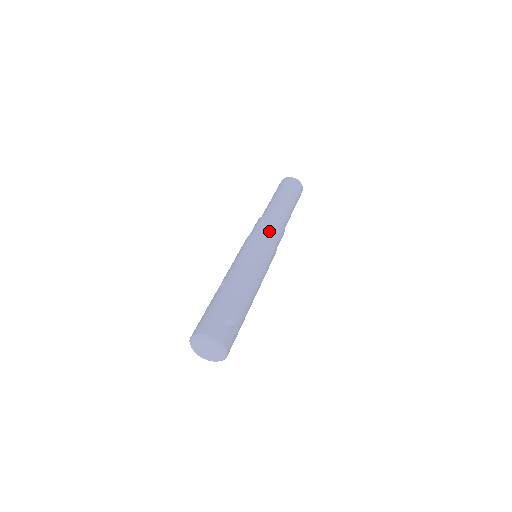
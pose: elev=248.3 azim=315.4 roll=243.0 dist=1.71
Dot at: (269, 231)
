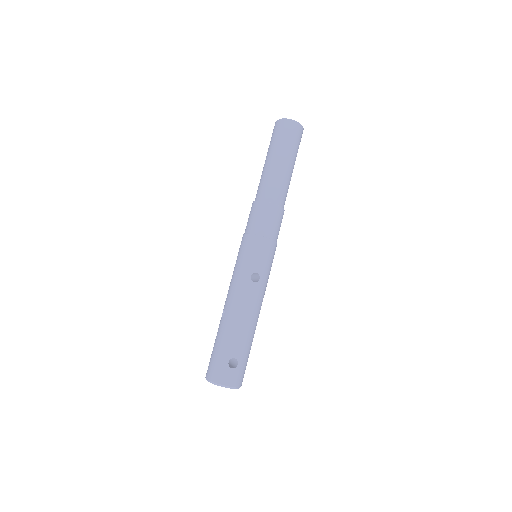
Dot at: (261, 228)
